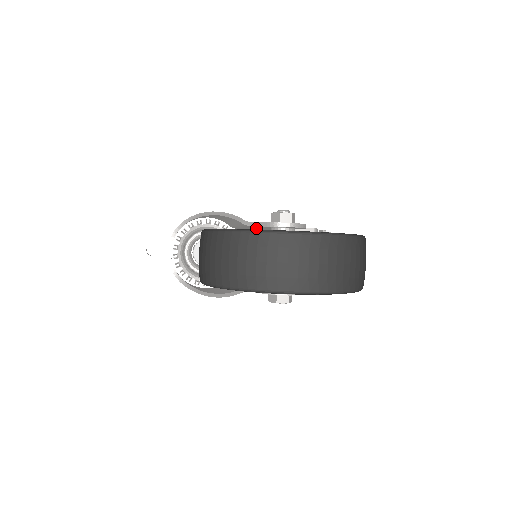
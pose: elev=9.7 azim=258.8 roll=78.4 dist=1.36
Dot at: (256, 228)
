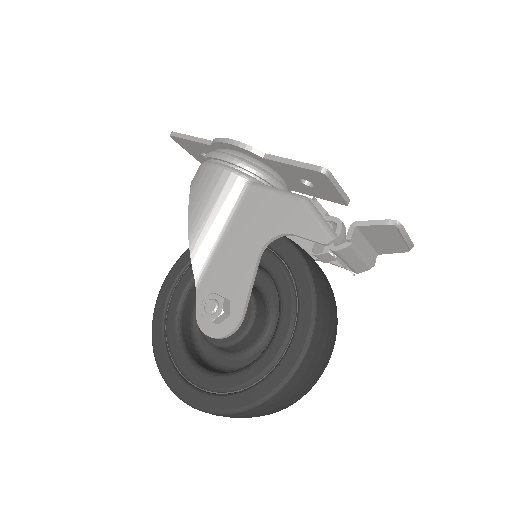
Dot at: (238, 243)
